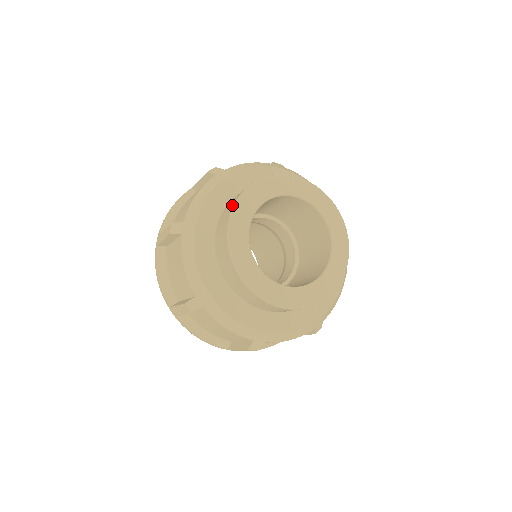
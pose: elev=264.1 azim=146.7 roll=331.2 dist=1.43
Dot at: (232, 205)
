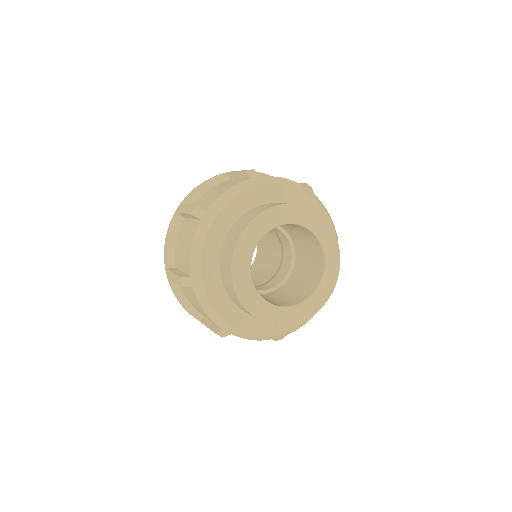
Dot at: (230, 261)
